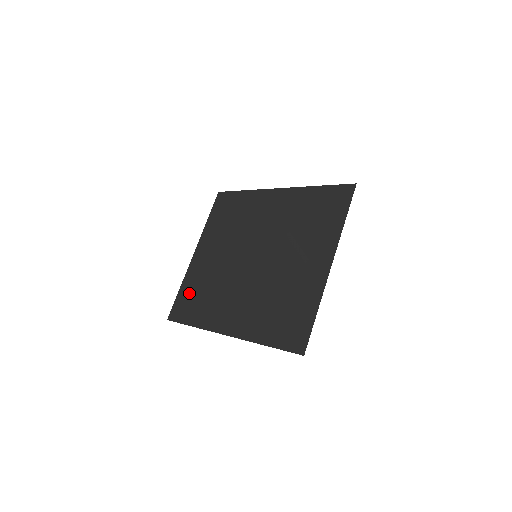
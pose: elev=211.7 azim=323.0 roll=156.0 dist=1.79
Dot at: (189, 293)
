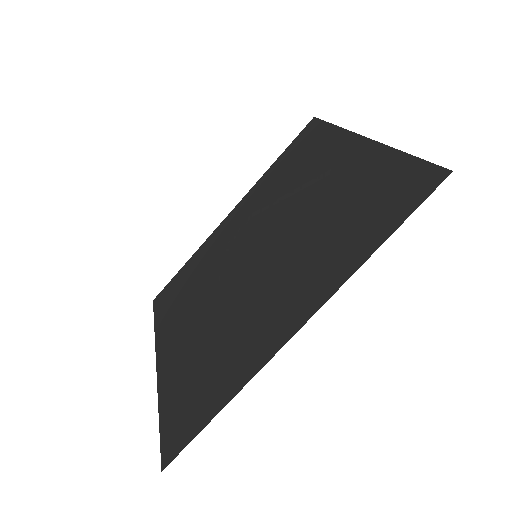
Dot at: (181, 395)
